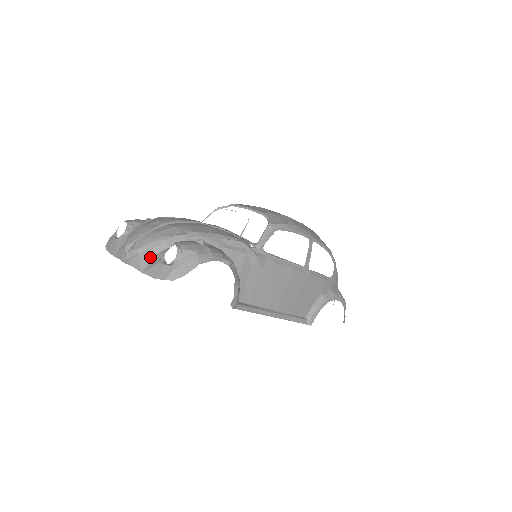
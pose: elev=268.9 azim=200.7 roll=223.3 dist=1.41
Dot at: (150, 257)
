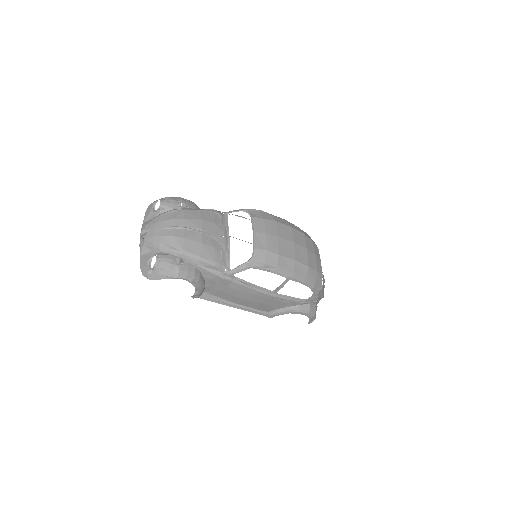
Dot at: (148, 250)
